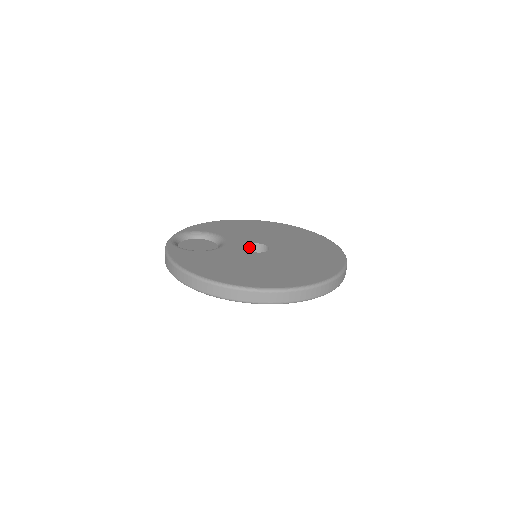
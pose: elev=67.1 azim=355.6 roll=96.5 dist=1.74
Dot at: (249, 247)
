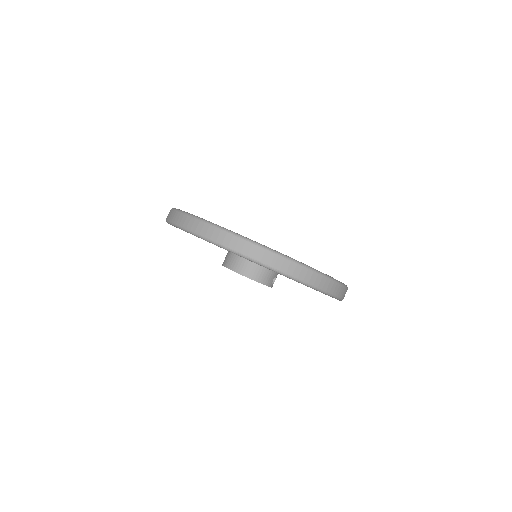
Dot at: occluded
